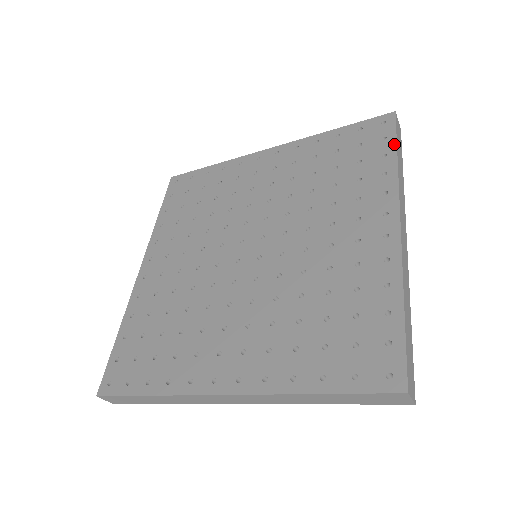
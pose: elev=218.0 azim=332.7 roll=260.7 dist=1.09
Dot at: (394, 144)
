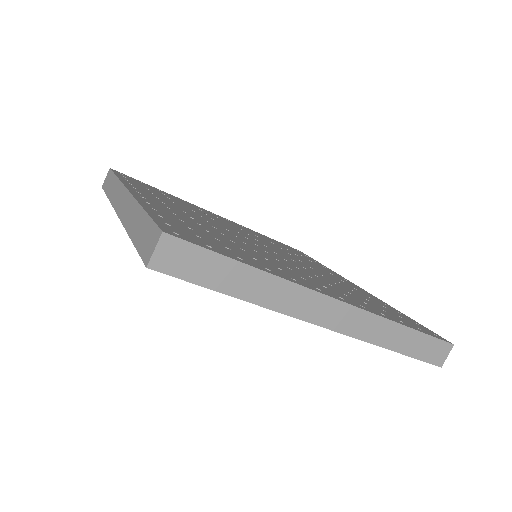
Dot at: (418, 330)
